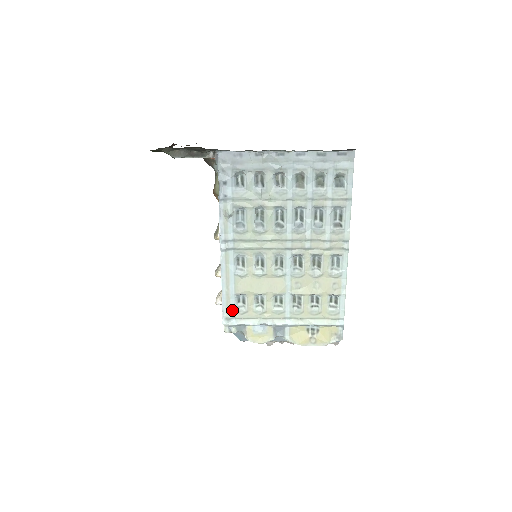
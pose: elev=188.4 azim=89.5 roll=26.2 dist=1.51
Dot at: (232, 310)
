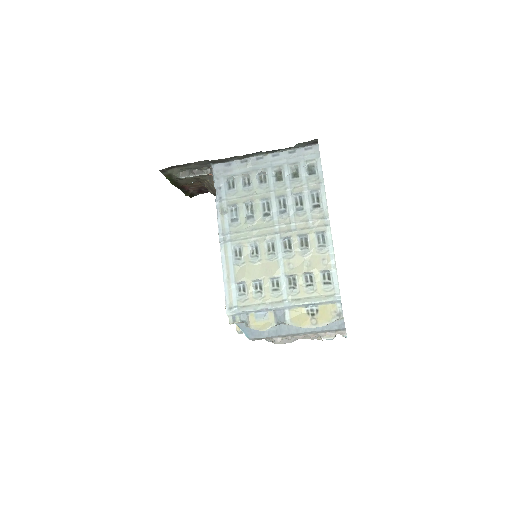
Dot at: (234, 299)
